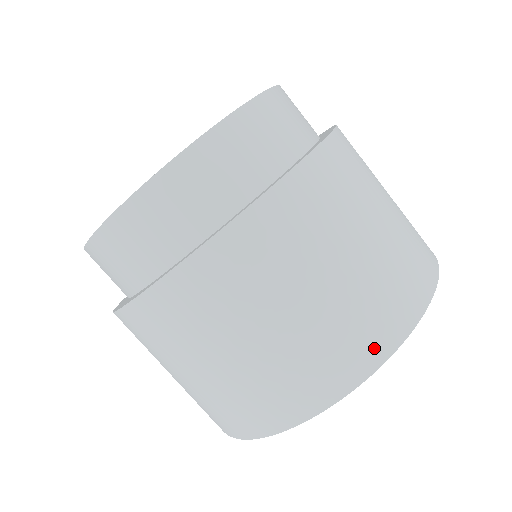
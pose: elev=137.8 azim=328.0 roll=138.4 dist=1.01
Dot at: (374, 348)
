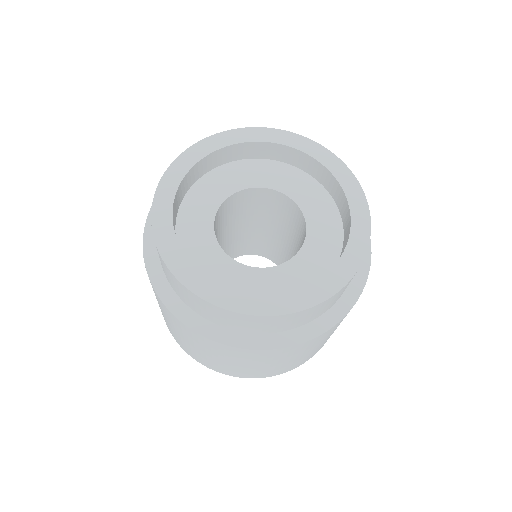
Dot at: occluded
